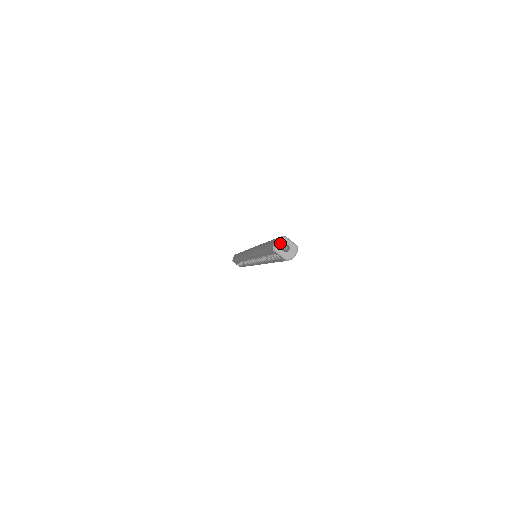
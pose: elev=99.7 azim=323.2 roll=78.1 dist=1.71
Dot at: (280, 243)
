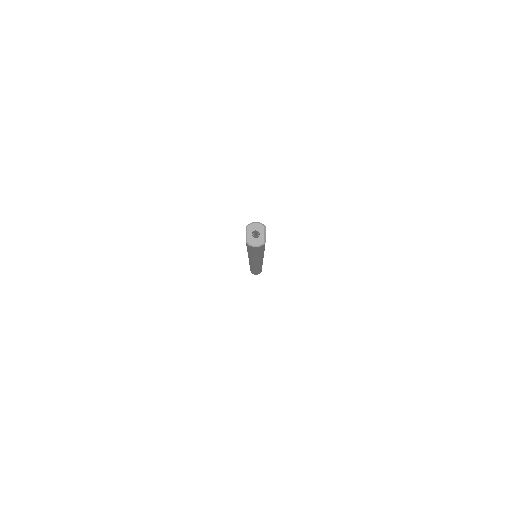
Dot at: (256, 226)
